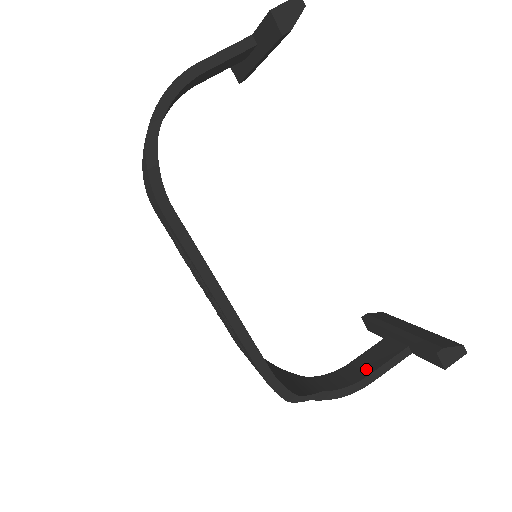
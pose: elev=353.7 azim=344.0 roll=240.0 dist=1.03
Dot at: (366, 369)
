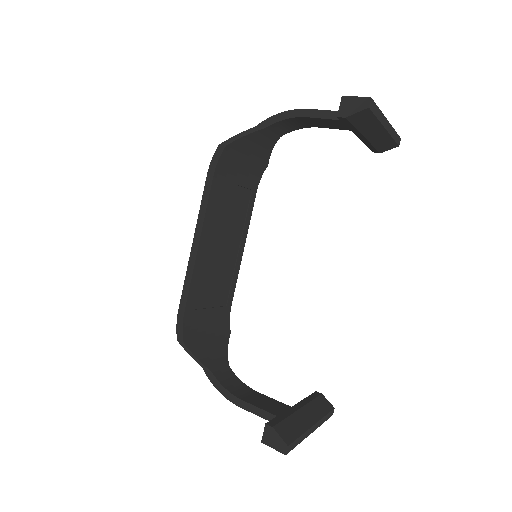
Dot at: (251, 399)
